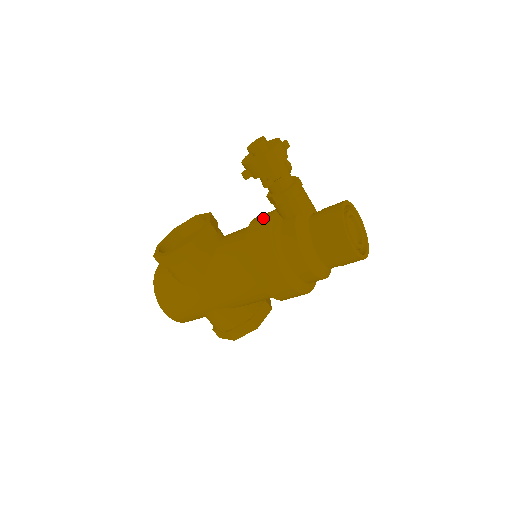
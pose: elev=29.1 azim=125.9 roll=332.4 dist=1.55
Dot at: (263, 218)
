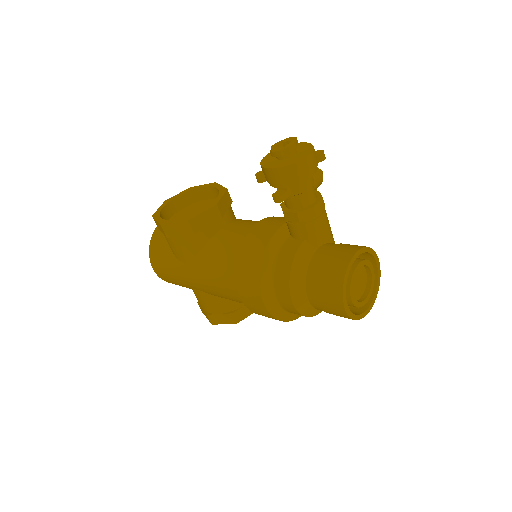
Dot at: (269, 226)
